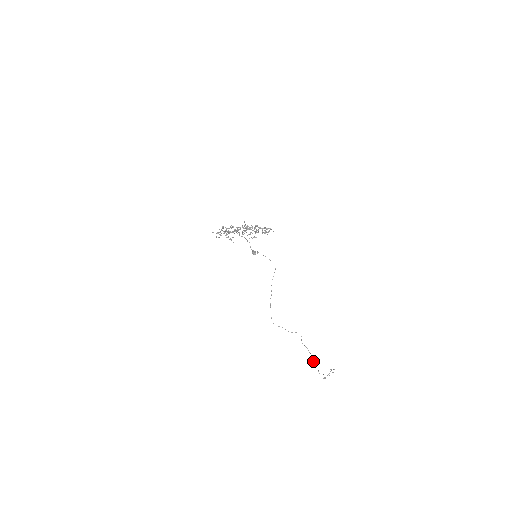
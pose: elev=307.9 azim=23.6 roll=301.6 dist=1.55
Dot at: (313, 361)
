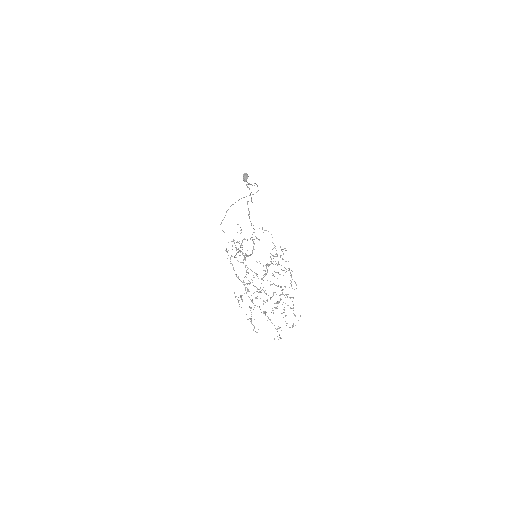
Dot at: (236, 254)
